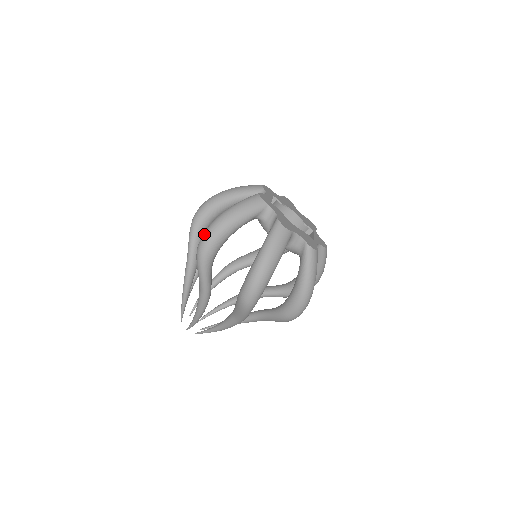
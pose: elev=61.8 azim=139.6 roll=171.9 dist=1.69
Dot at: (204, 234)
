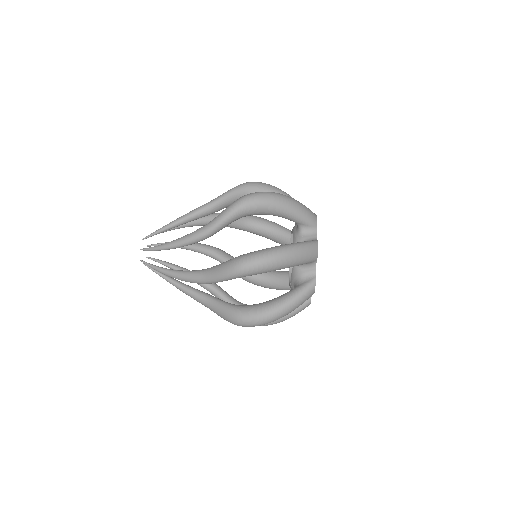
Dot at: occluded
